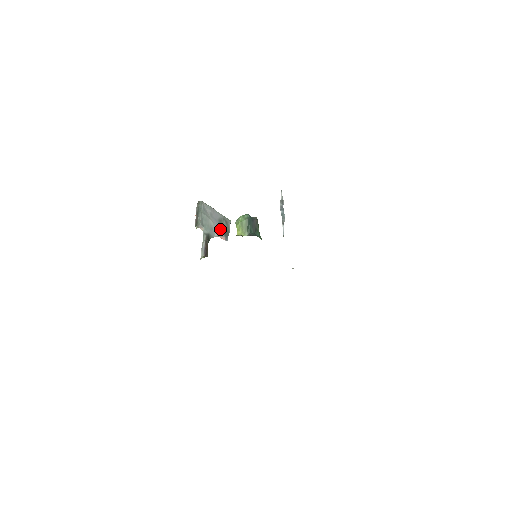
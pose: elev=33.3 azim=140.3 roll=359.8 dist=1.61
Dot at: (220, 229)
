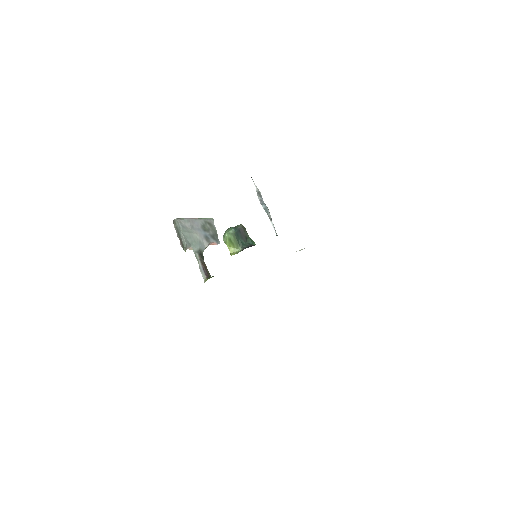
Dot at: (207, 236)
